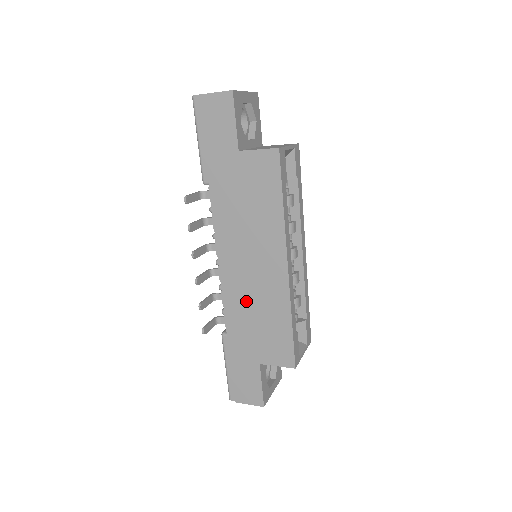
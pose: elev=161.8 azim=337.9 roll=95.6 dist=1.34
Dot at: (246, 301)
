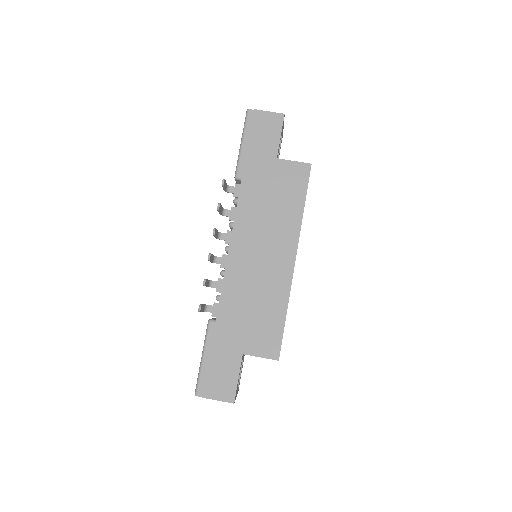
Dot at: (247, 288)
